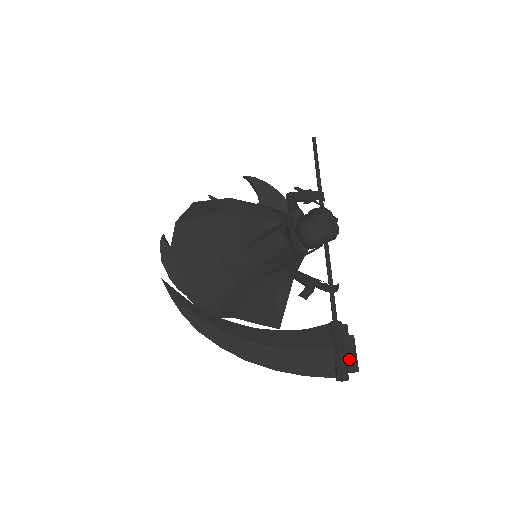
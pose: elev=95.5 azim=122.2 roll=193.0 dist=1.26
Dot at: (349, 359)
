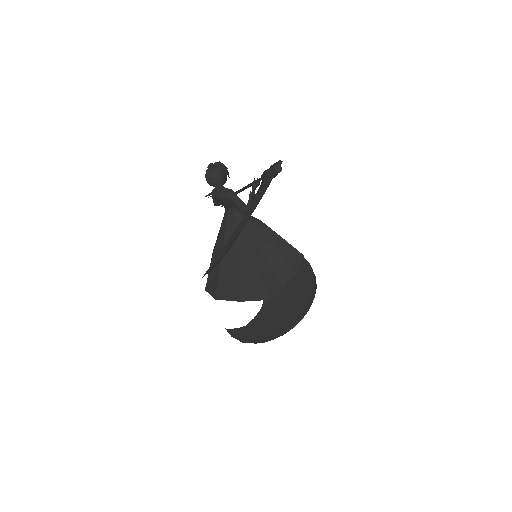
Dot at: occluded
